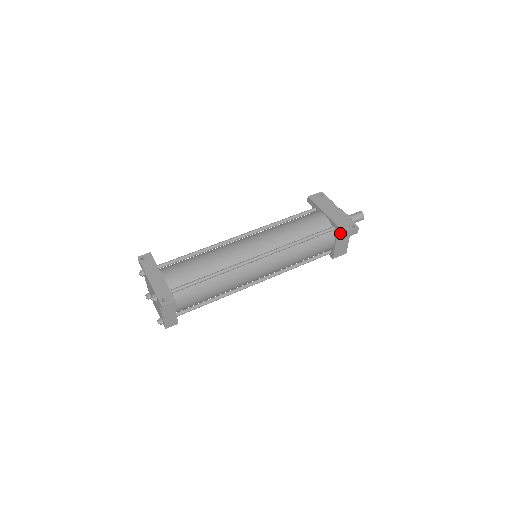
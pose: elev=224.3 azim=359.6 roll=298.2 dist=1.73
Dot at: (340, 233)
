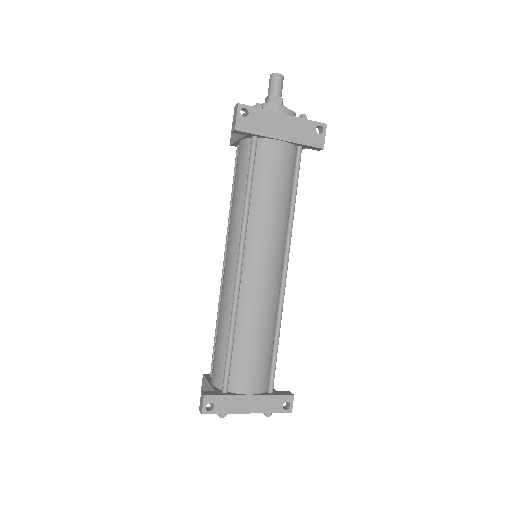
Dot at: (313, 149)
